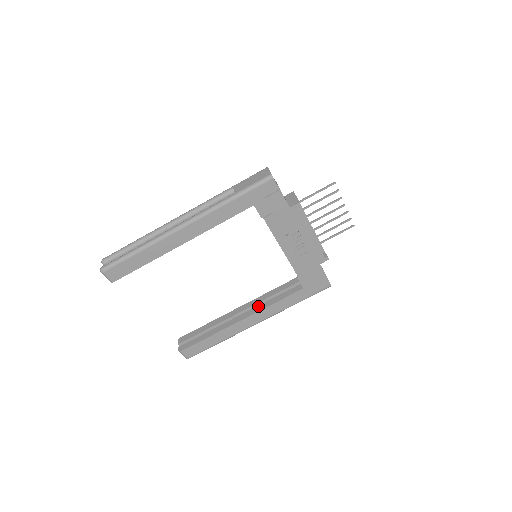
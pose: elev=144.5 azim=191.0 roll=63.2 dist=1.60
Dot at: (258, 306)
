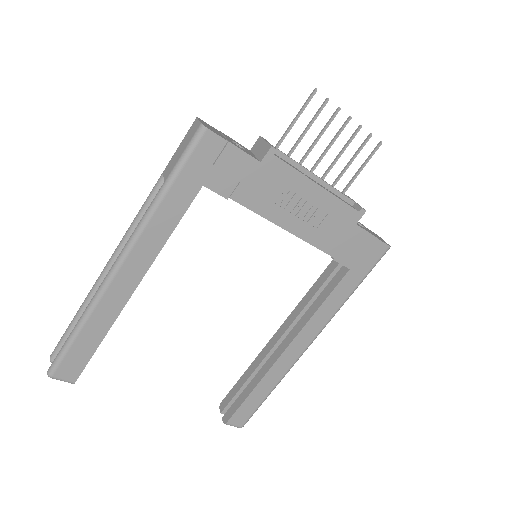
Dot at: (299, 321)
